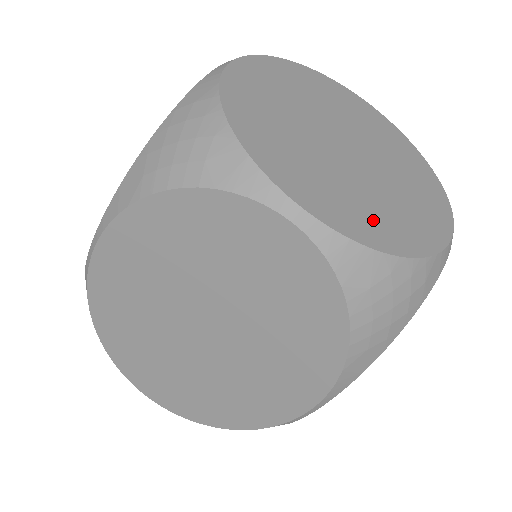
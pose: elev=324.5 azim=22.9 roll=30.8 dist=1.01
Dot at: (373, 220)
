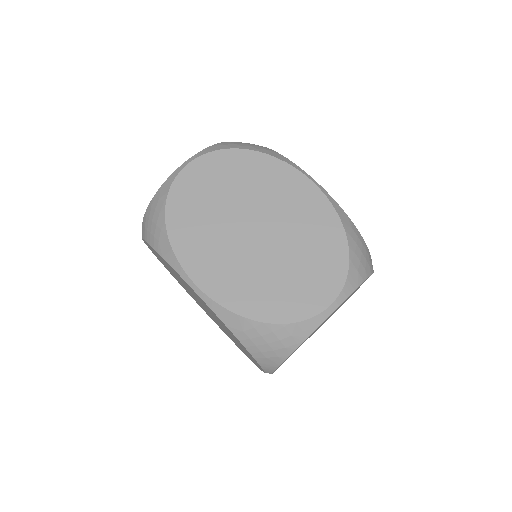
Dot at: occluded
